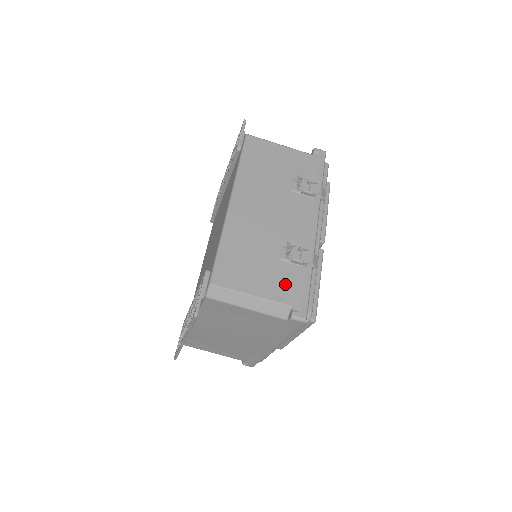
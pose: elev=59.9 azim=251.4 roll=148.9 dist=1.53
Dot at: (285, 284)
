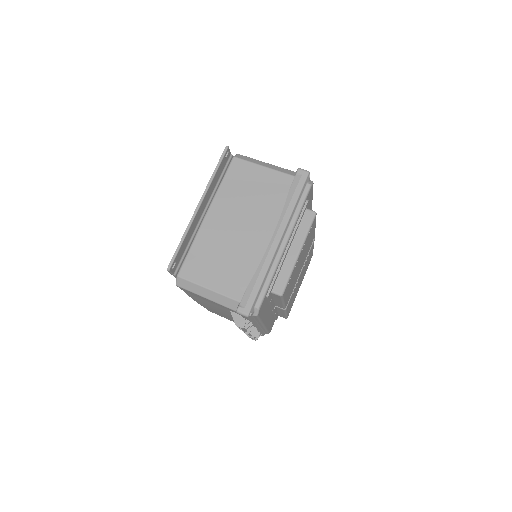
Dot at: occluded
